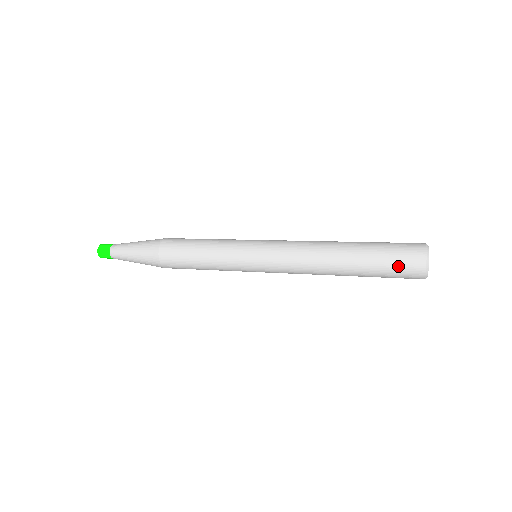
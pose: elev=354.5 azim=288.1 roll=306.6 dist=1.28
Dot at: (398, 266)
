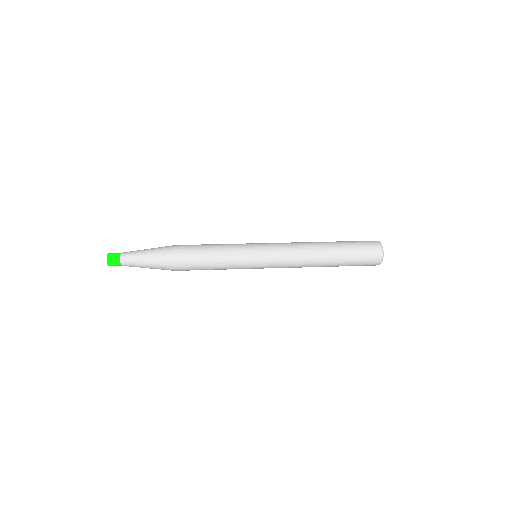
Dot at: (364, 259)
